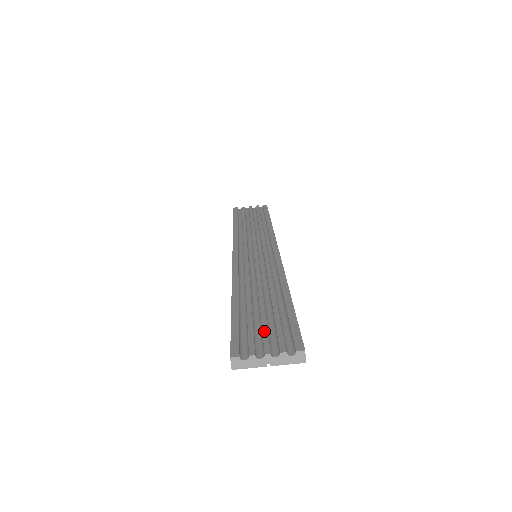
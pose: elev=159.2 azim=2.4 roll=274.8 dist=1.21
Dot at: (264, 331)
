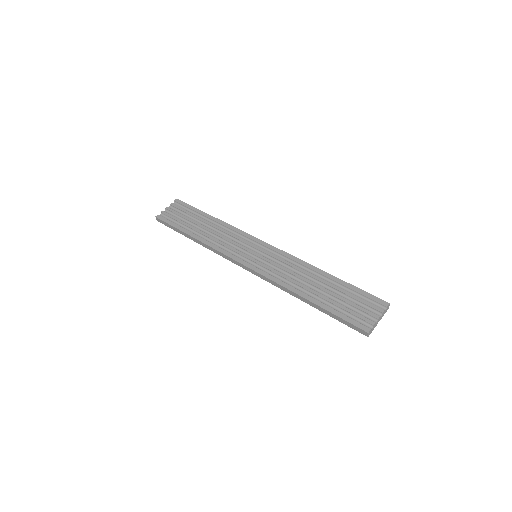
Dot at: (357, 307)
